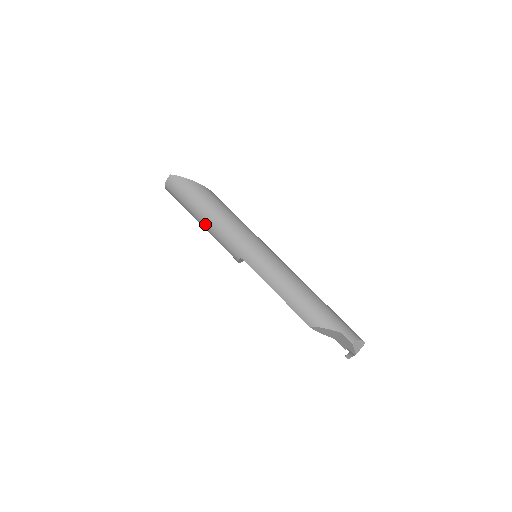
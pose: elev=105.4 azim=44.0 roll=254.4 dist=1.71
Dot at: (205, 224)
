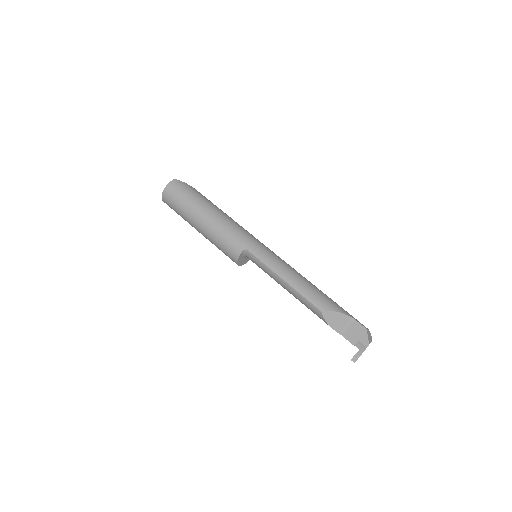
Dot at: (207, 220)
